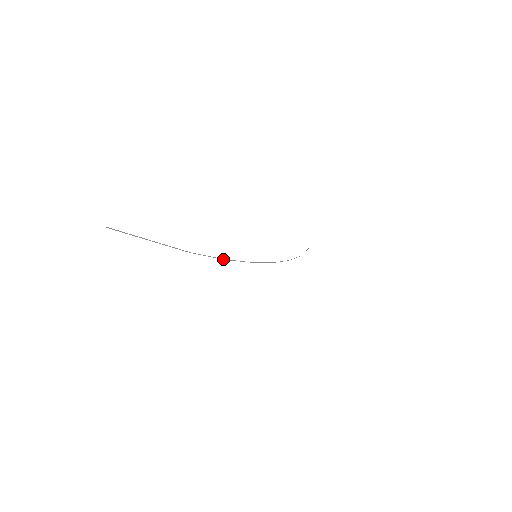
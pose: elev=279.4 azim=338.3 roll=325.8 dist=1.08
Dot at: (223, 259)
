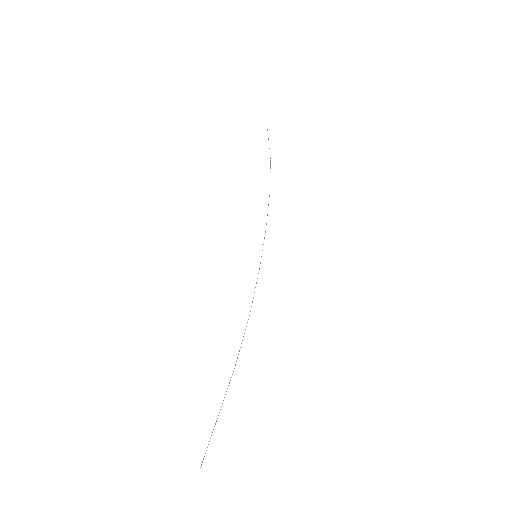
Dot at: (248, 319)
